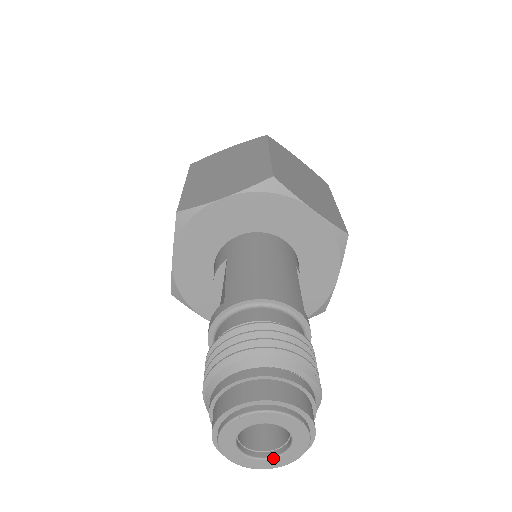
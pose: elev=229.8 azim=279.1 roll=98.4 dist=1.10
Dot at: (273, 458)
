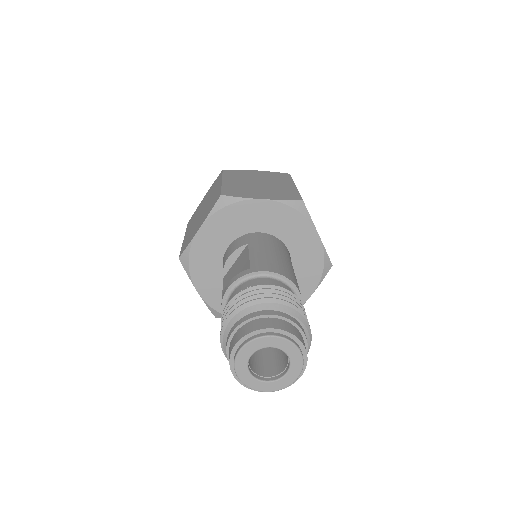
Dot at: (267, 382)
